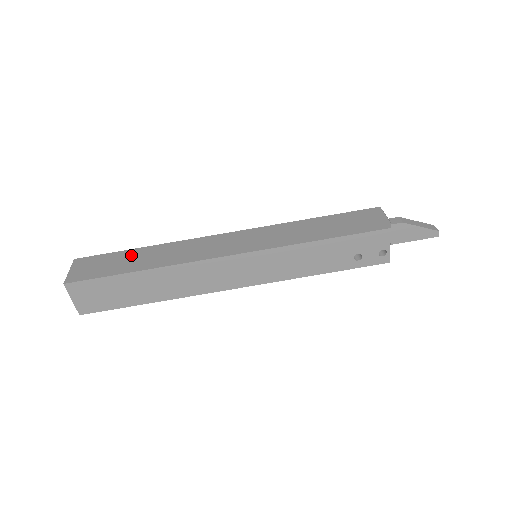
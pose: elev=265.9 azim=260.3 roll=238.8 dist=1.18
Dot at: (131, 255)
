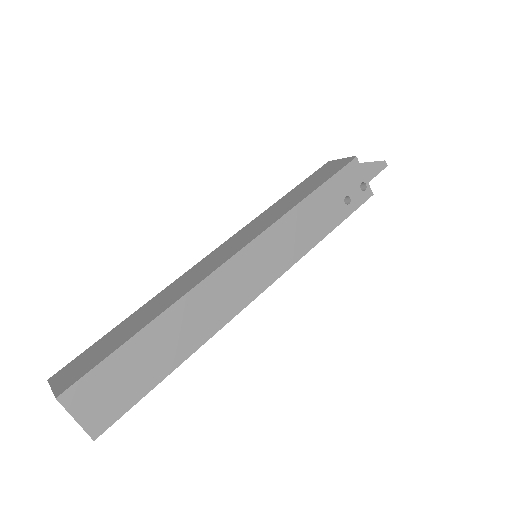
Dot at: (122, 327)
